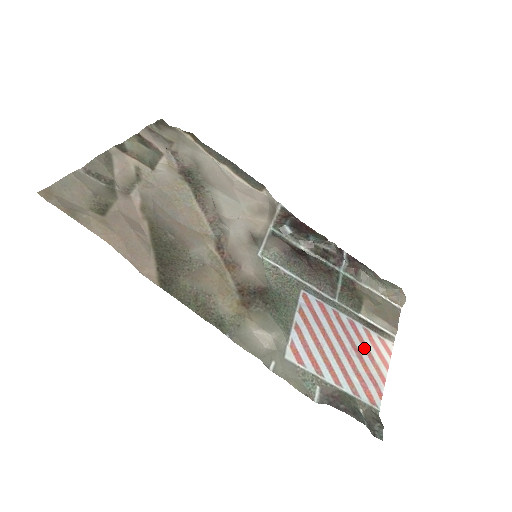
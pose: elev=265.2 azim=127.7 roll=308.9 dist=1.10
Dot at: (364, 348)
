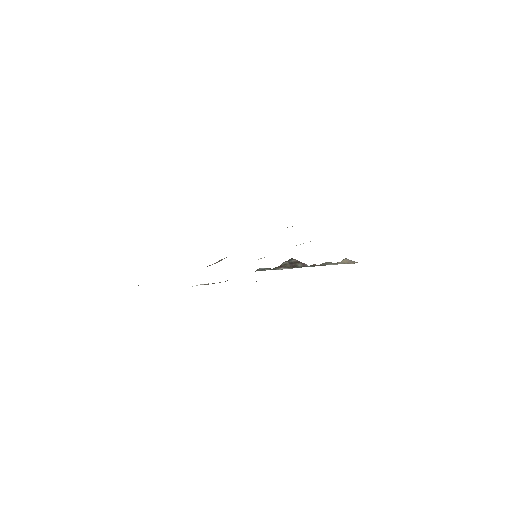
Dot at: occluded
